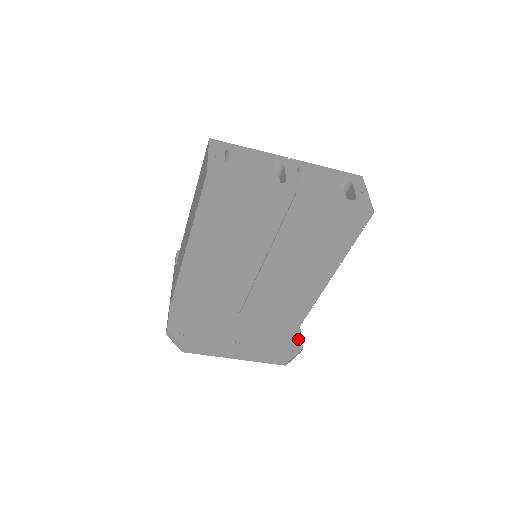
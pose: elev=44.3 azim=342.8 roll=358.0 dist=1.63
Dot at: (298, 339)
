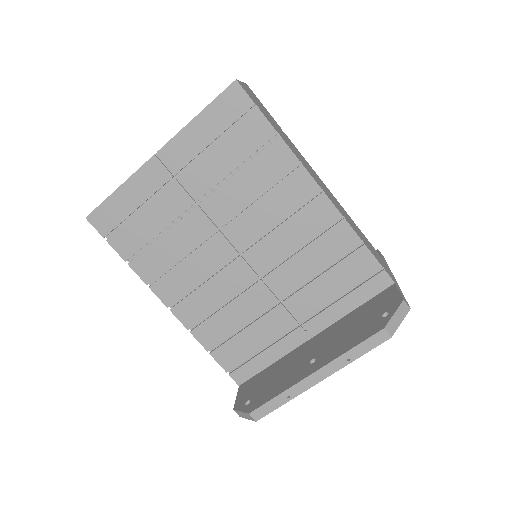
Dot at: (394, 296)
